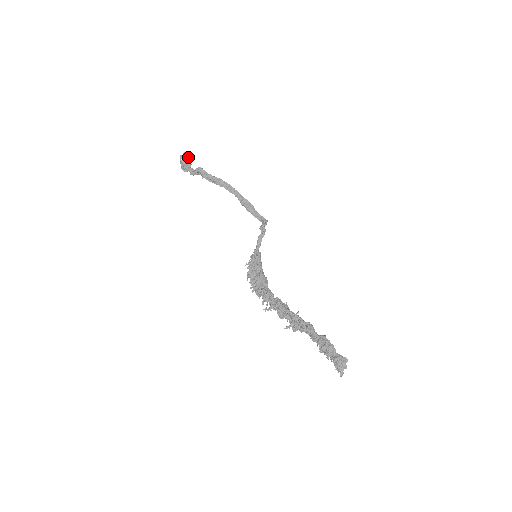
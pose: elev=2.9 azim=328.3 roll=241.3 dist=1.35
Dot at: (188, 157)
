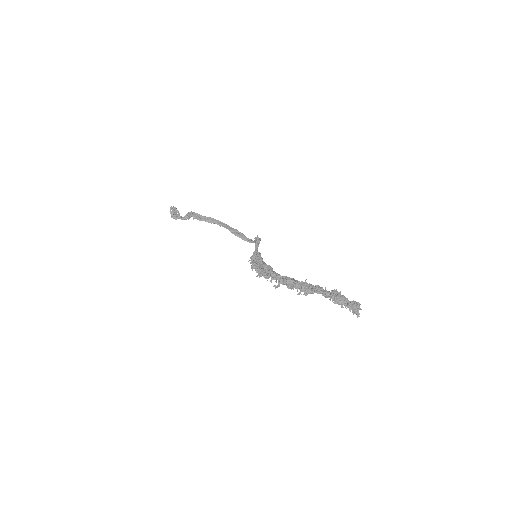
Dot at: occluded
